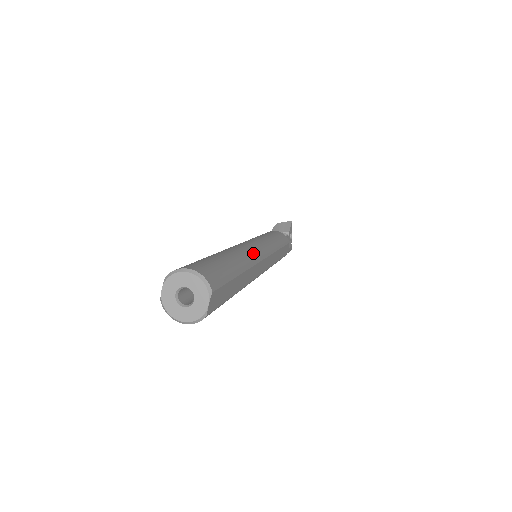
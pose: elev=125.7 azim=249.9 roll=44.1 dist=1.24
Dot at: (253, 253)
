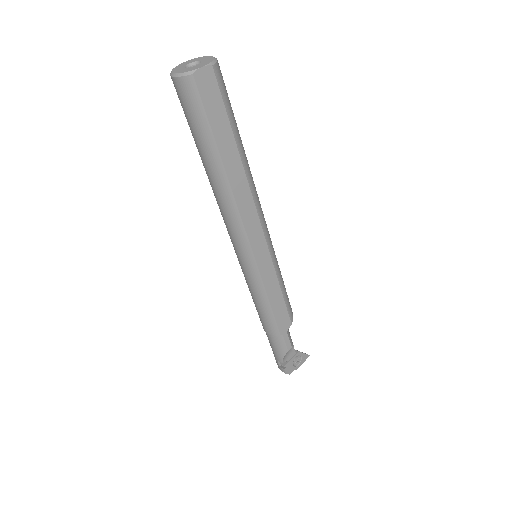
Dot at: (258, 197)
